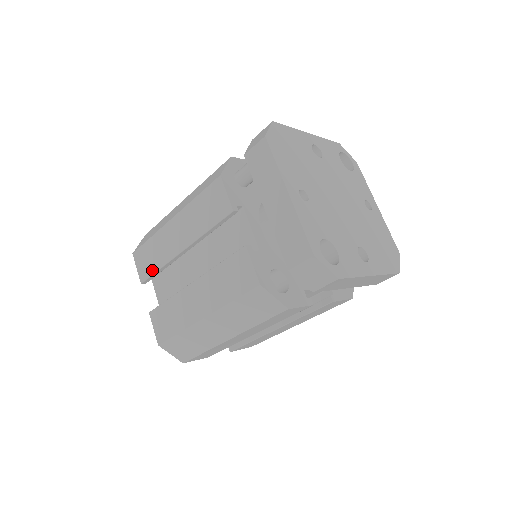
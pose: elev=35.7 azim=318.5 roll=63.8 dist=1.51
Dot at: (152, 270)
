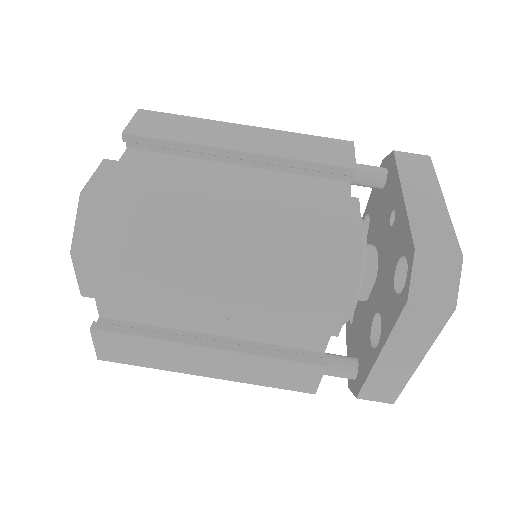
Dot at: (162, 135)
